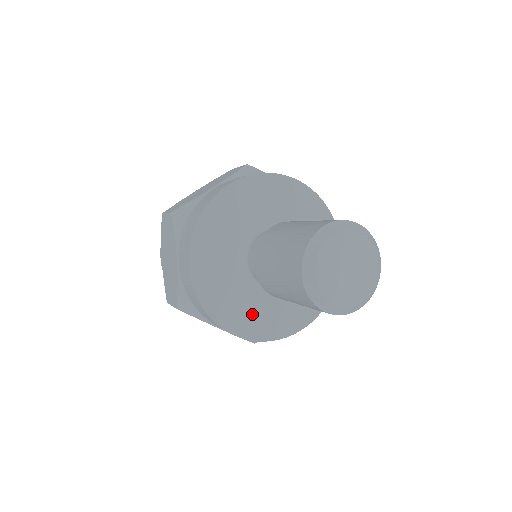
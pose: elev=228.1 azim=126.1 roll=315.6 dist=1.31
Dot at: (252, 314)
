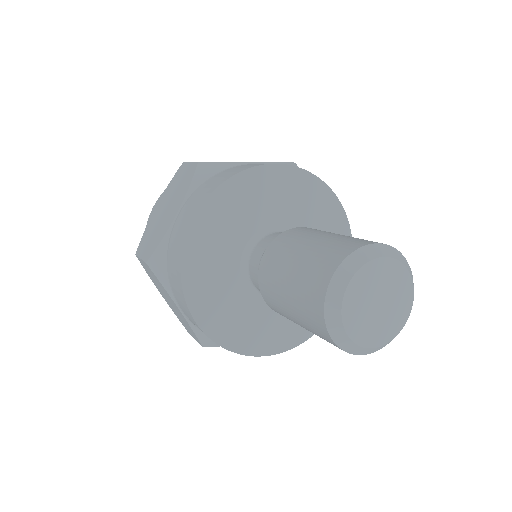
Dot at: (281, 326)
